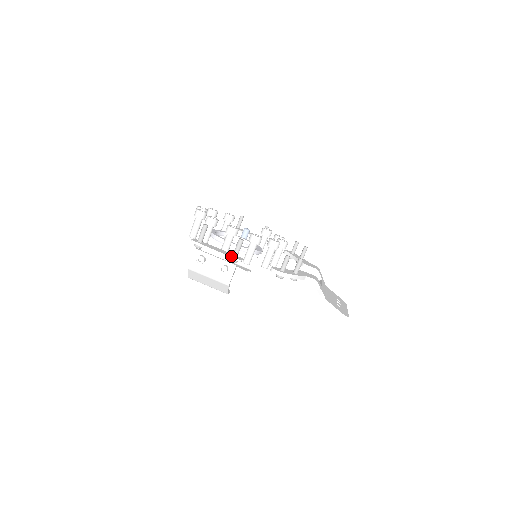
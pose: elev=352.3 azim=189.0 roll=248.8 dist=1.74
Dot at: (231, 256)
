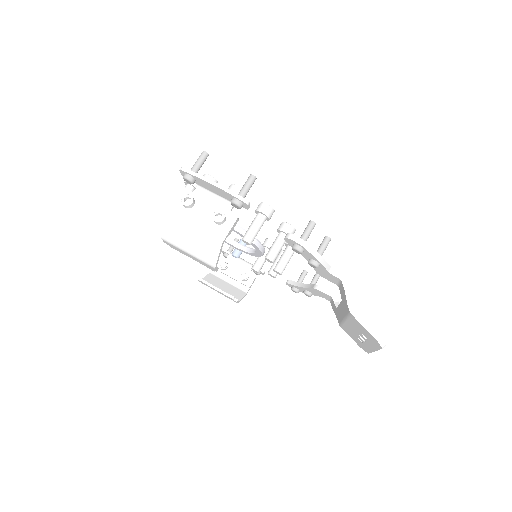
Dot at: (235, 193)
